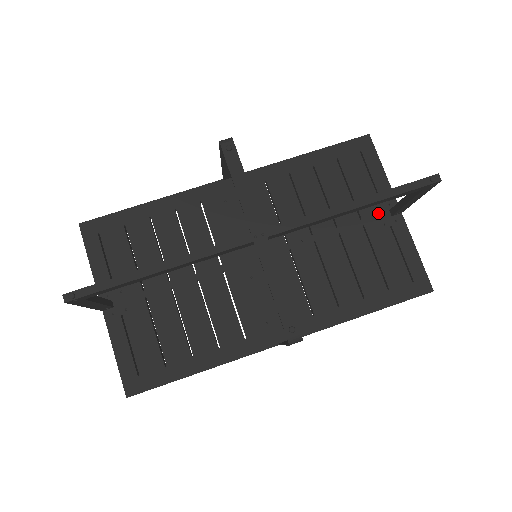
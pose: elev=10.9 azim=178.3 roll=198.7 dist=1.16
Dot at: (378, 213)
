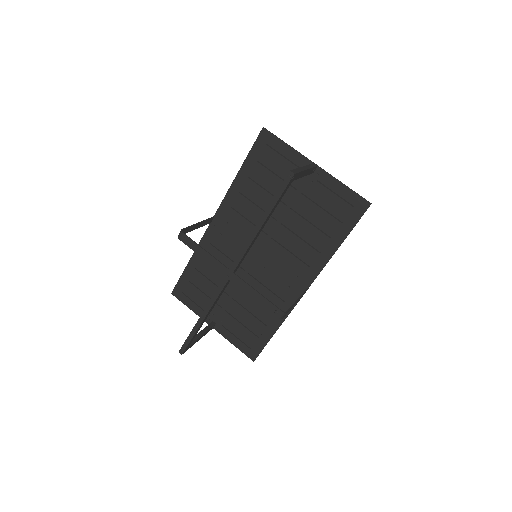
Dot at: (304, 178)
